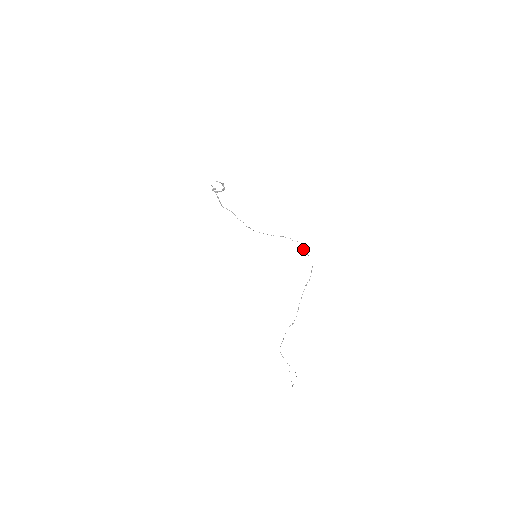
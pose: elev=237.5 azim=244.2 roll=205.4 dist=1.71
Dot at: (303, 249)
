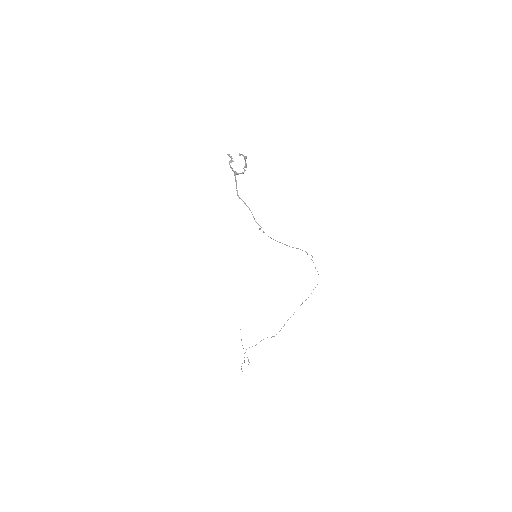
Dot at: occluded
